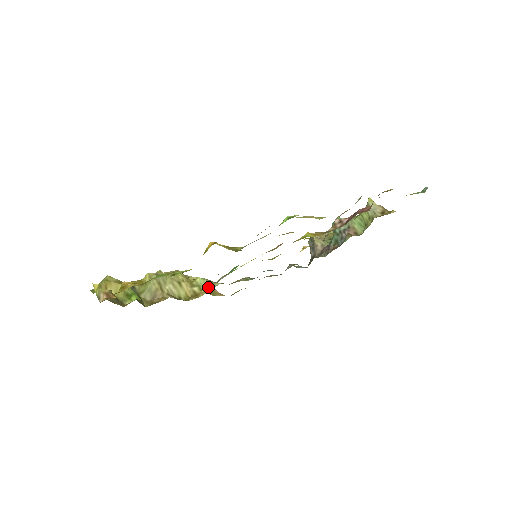
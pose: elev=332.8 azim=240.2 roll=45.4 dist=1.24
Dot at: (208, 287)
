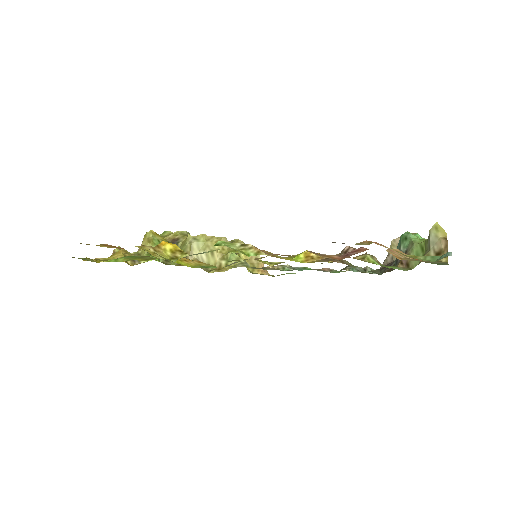
Dot at: (233, 265)
